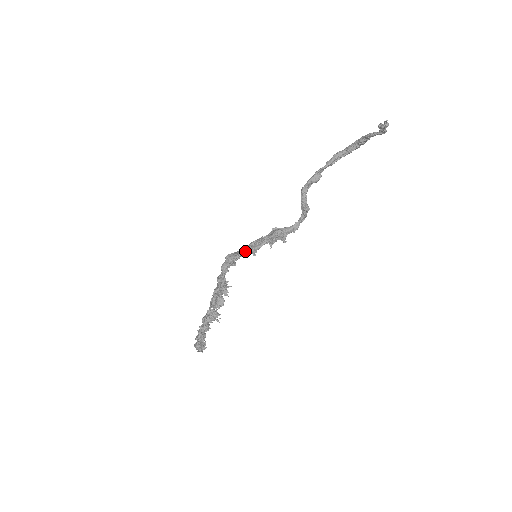
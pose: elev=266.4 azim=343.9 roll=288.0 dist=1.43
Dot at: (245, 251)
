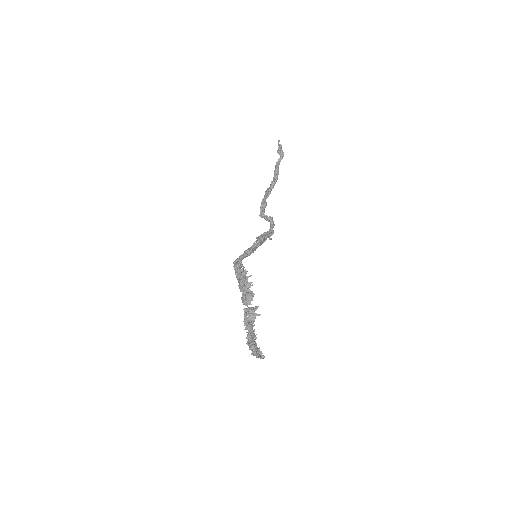
Dot at: (245, 254)
